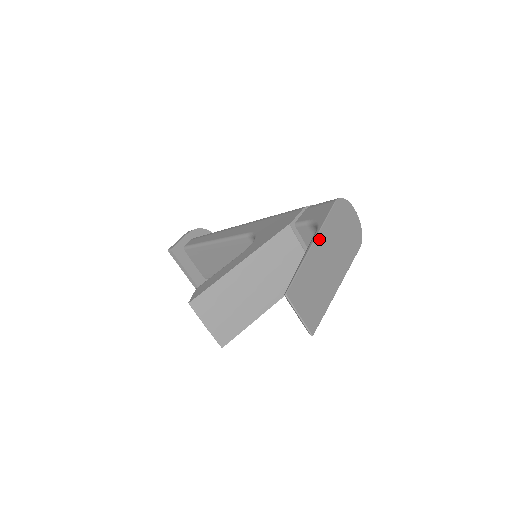
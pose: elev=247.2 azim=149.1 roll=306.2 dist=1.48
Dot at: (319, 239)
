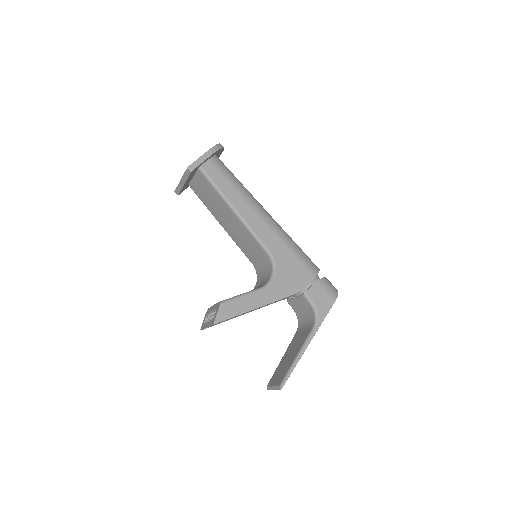
Dot at: (312, 337)
